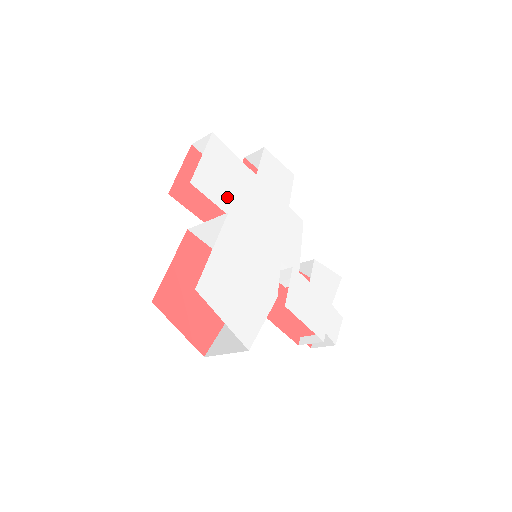
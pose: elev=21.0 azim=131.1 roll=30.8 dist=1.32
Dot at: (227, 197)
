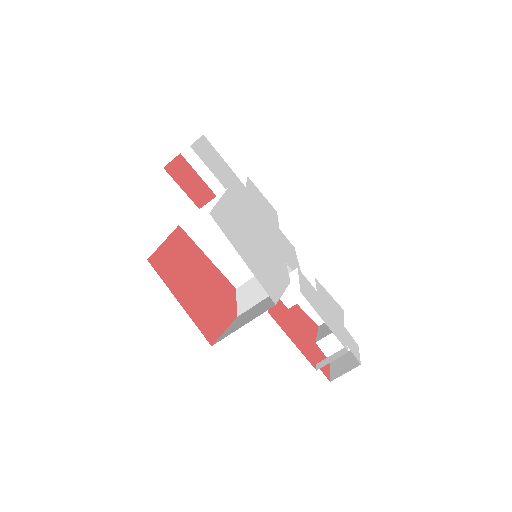
Dot at: (224, 180)
